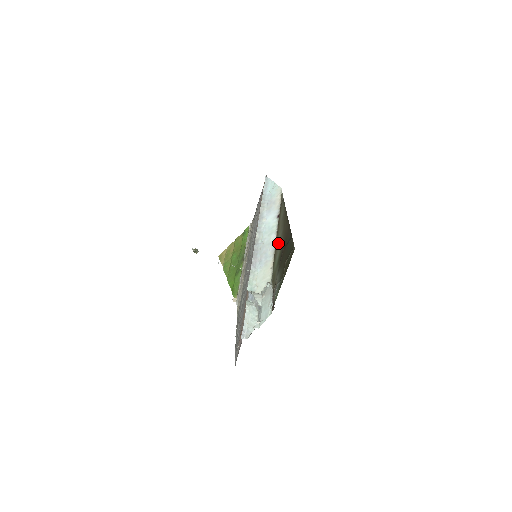
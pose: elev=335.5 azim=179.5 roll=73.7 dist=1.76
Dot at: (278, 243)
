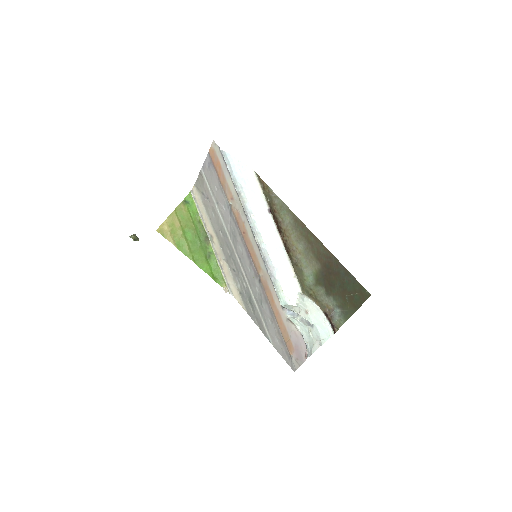
Dot at: (300, 256)
